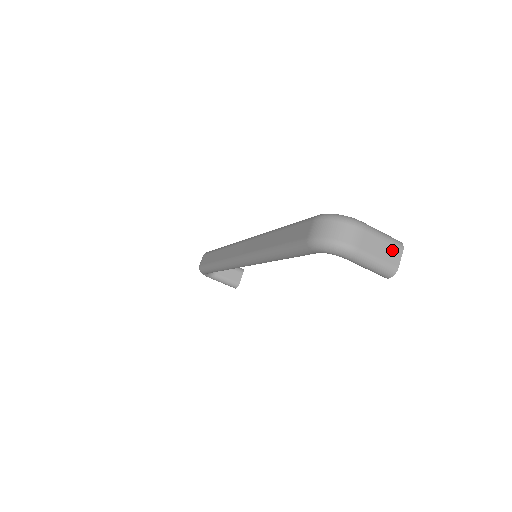
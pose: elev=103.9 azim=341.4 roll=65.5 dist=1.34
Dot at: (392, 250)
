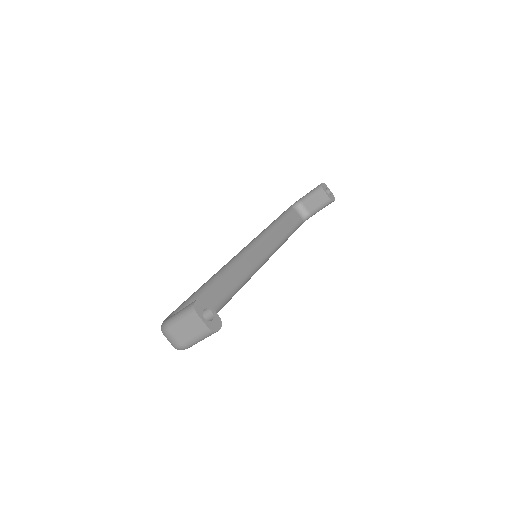
Dot at: (193, 322)
